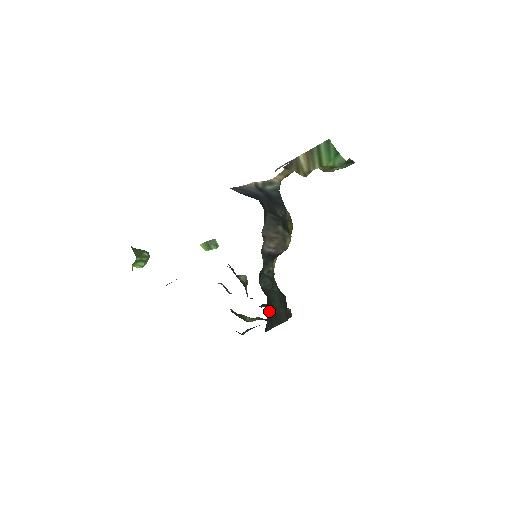
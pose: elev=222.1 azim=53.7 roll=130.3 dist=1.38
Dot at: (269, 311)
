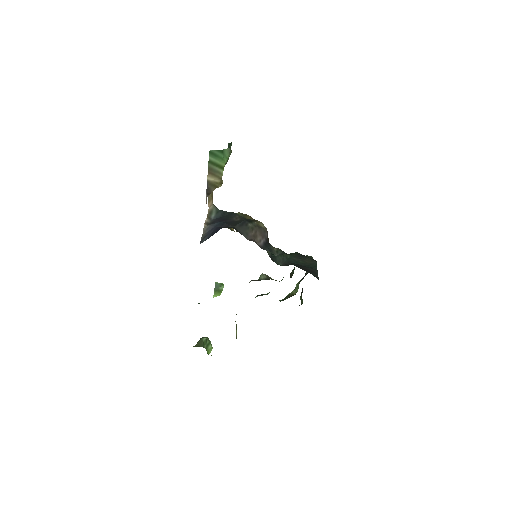
Dot at: (304, 269)
